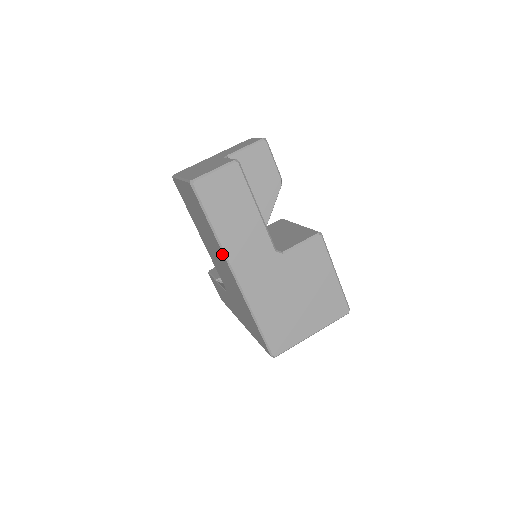
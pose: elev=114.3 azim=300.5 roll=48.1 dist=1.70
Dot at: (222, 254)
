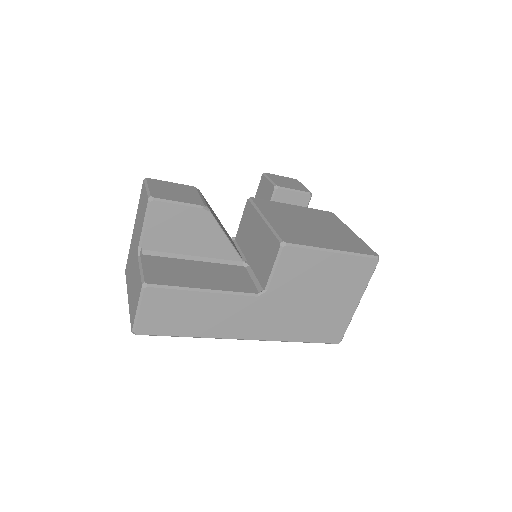
Dot at: occluded
